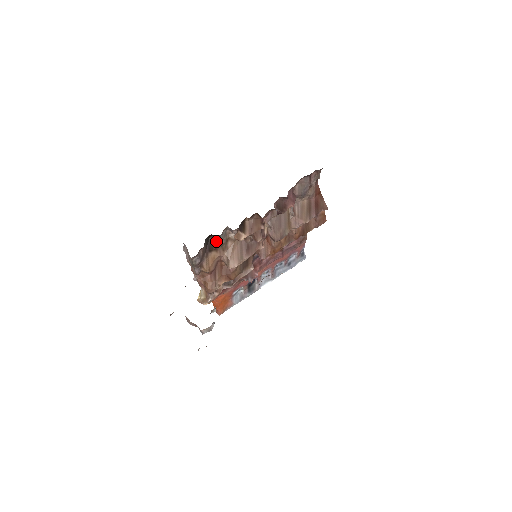
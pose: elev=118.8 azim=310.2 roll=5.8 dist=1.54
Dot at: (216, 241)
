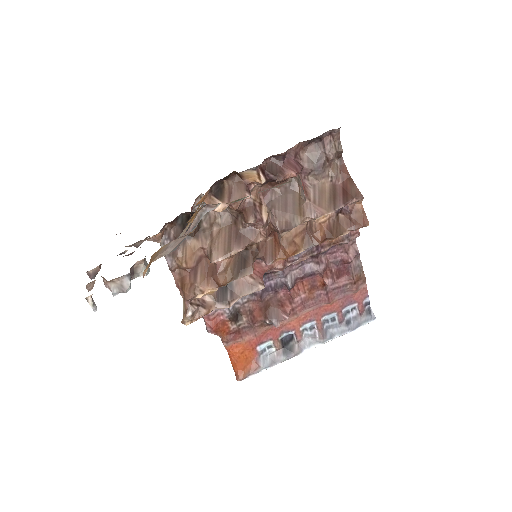
Dot at: (197, 225)
